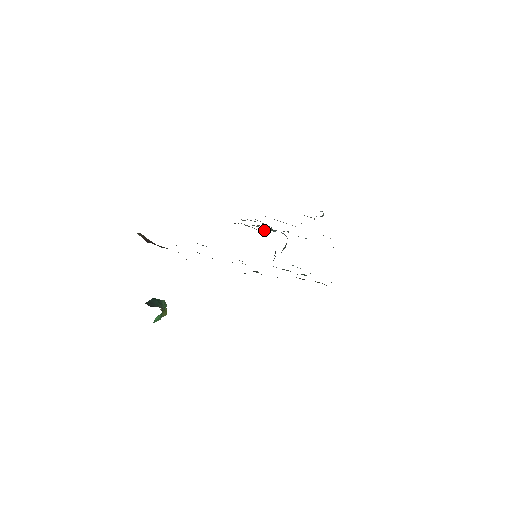
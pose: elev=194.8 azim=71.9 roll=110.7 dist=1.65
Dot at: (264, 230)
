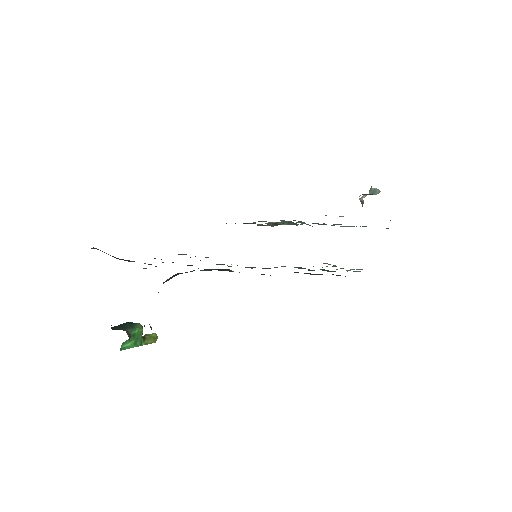
Dot at: (270, 223)
